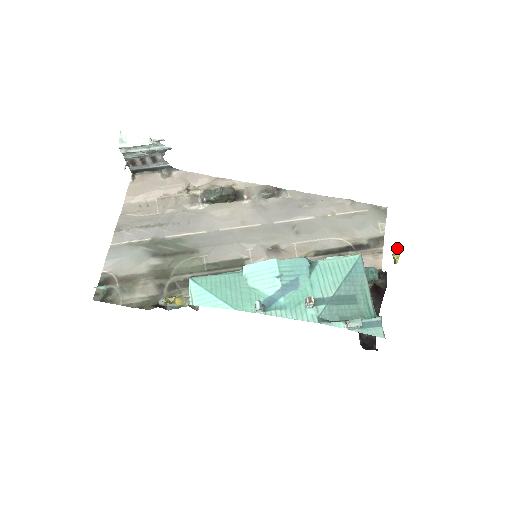
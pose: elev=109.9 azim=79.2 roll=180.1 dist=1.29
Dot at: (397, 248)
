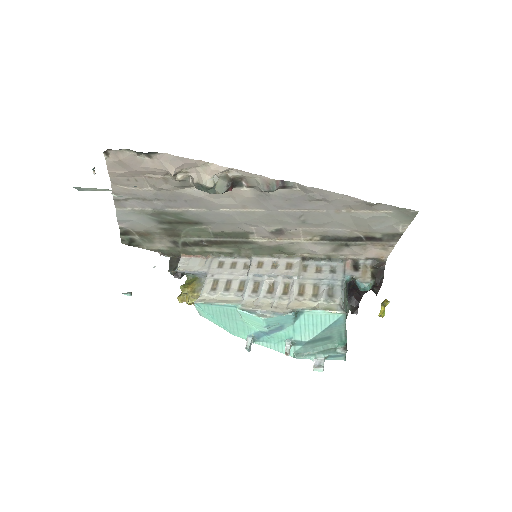
Dot at: (386, 305)
